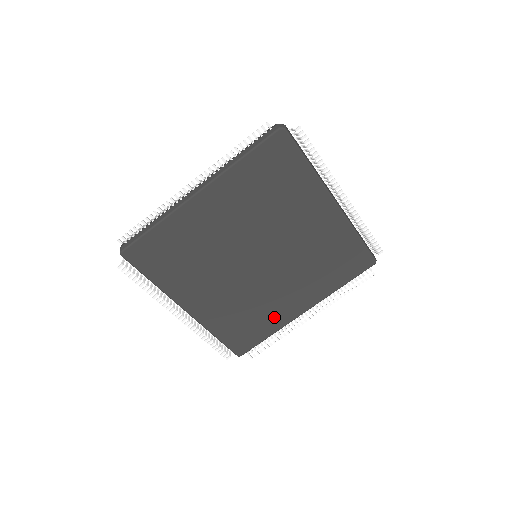
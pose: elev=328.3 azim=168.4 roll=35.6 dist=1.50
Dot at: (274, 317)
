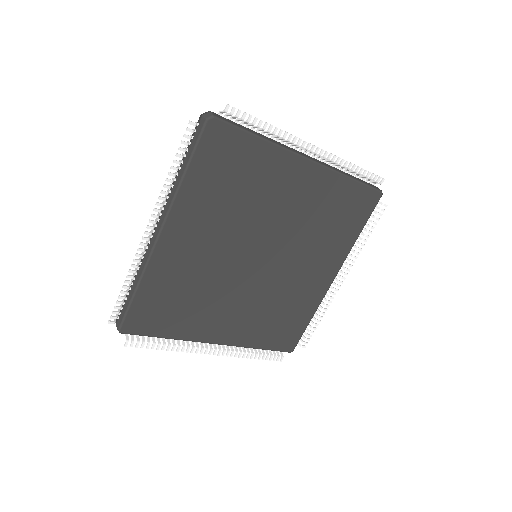
Dot at: (306, 300)
